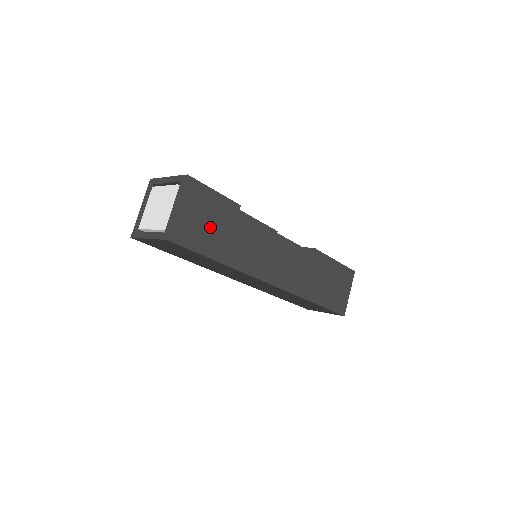
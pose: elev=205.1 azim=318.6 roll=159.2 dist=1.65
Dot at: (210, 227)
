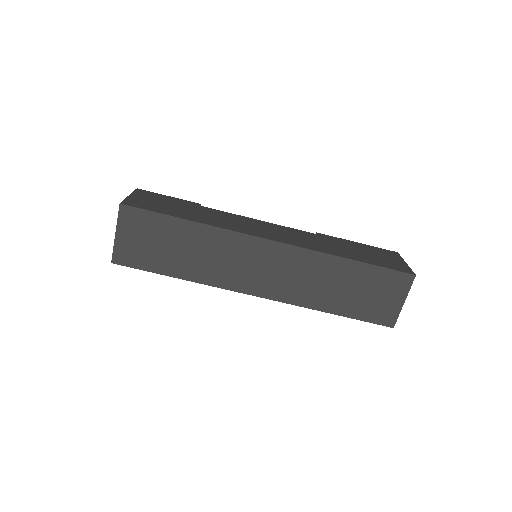
Dot at: (169, 206)
